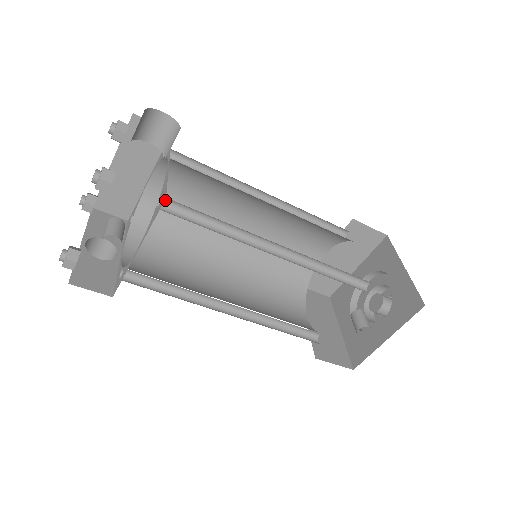
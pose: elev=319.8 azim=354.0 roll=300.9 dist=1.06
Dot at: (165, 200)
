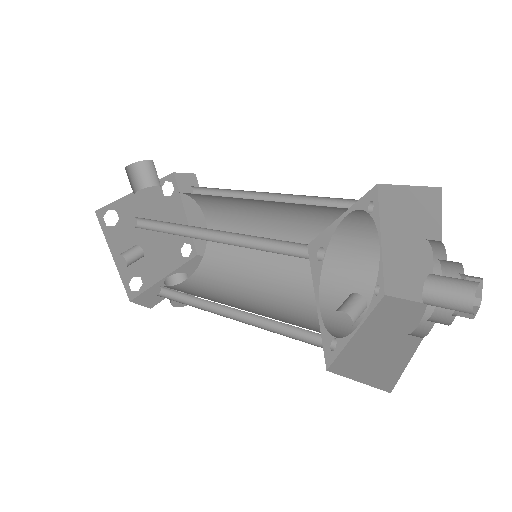
Dot at: (140, 220)
